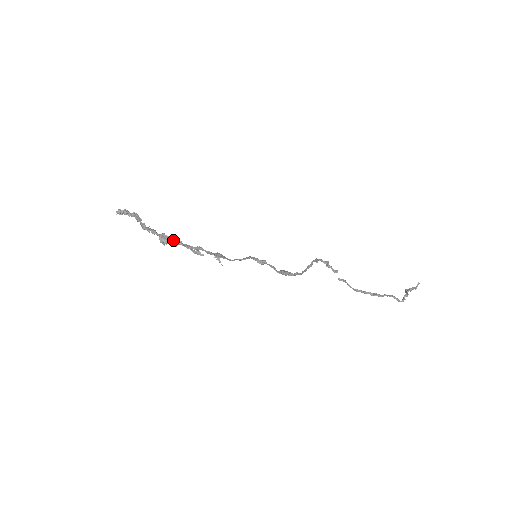
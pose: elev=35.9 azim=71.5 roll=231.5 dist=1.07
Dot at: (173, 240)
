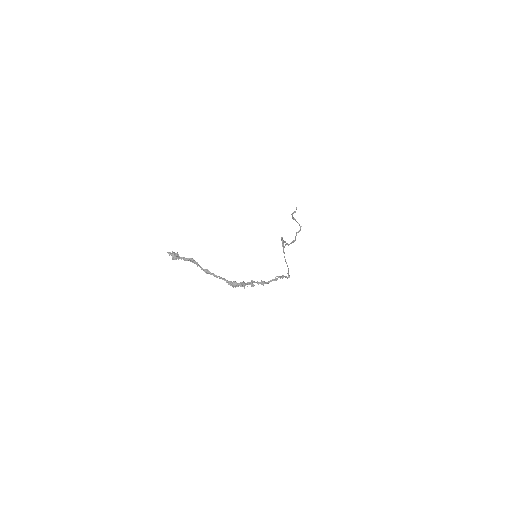
Dot at: (242, 285)
